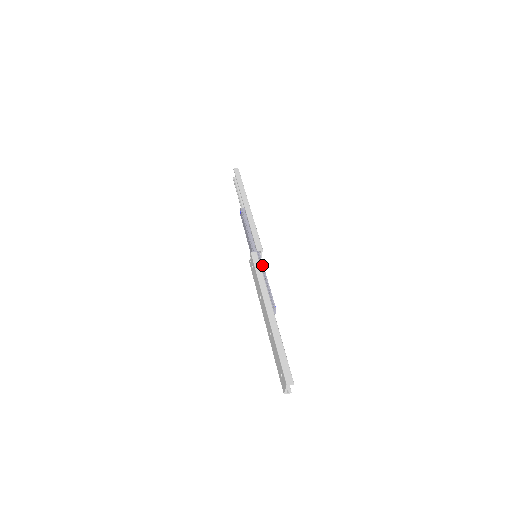
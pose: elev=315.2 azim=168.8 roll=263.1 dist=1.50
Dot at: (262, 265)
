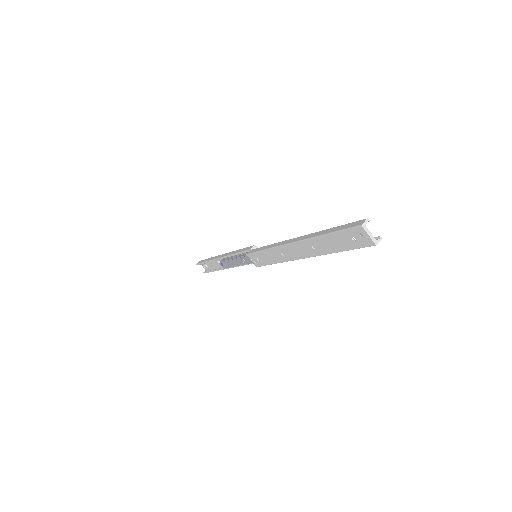
Dot at: occluded
